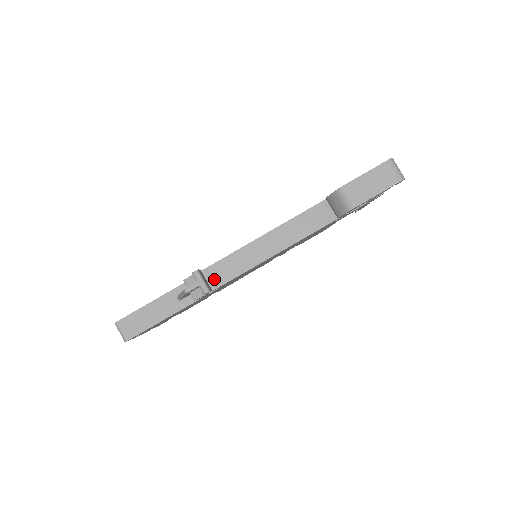
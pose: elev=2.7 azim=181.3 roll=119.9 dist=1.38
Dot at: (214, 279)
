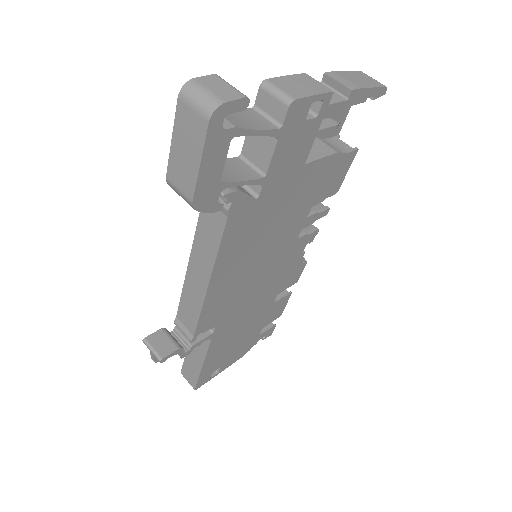
Dot at: (186, 328)
